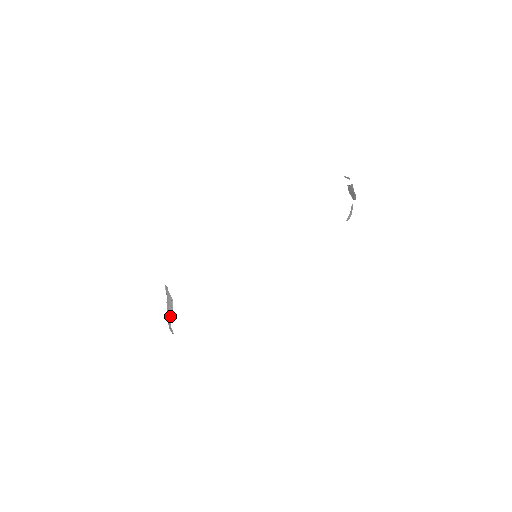
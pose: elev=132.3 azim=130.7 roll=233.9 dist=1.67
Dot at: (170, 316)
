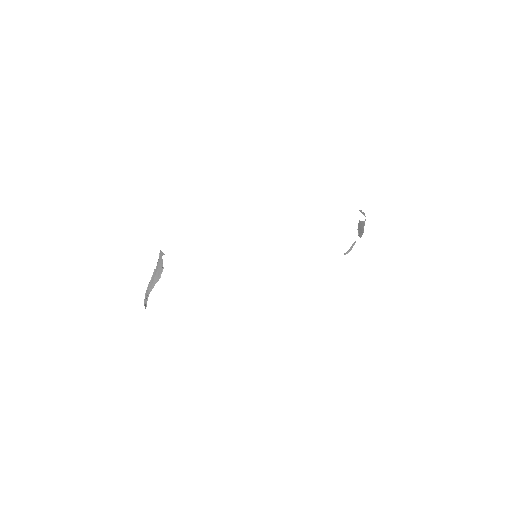
Dot at: (153, 286)
